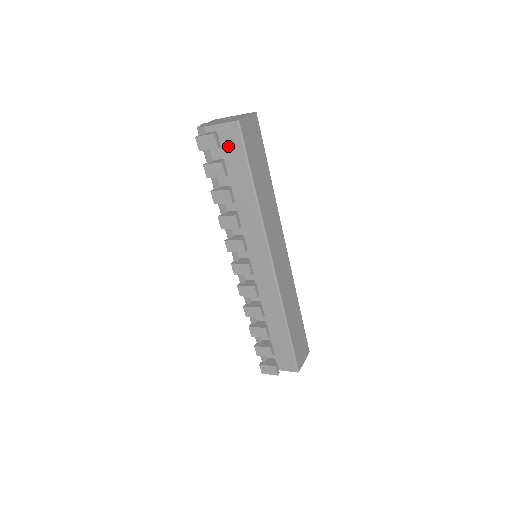
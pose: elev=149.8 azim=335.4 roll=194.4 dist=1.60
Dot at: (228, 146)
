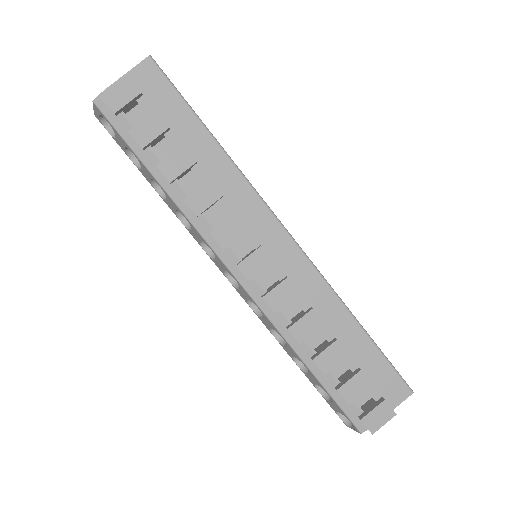
Dot at: (150, 98)
